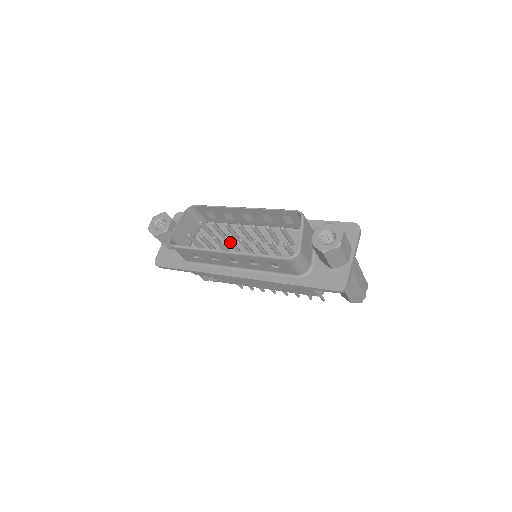
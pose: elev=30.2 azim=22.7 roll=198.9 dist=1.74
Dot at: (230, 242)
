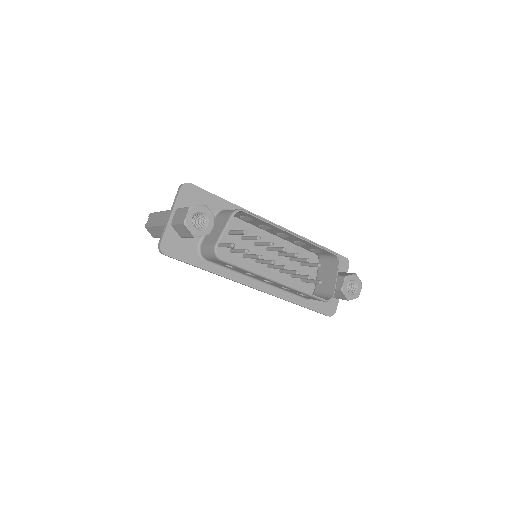
Dot at: occluded
